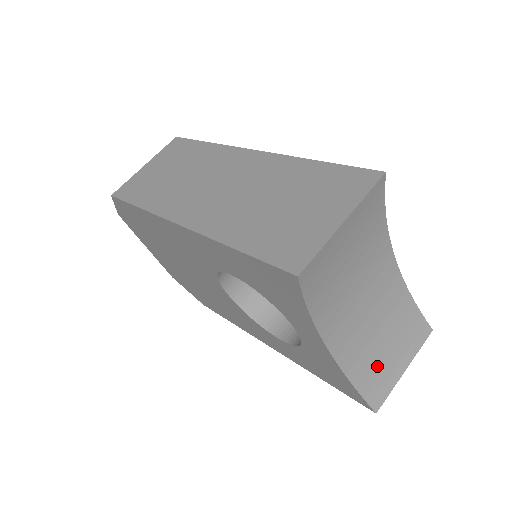
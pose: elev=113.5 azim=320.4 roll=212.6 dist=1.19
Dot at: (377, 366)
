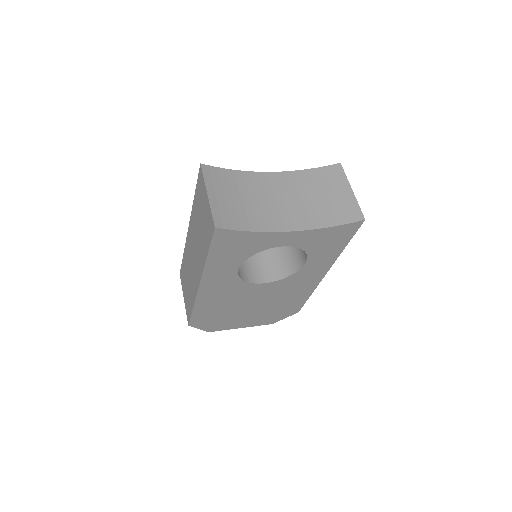
Dot at: (334, 207)
